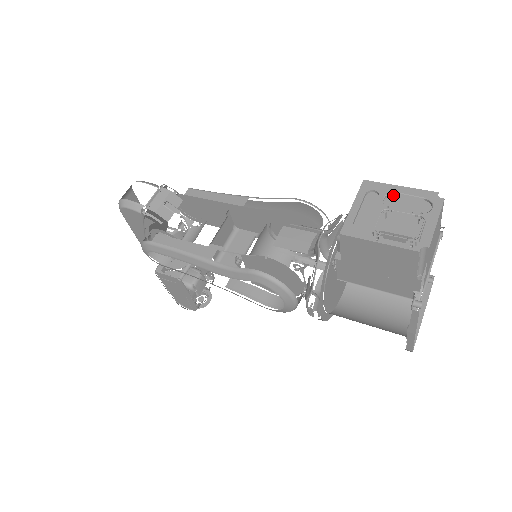
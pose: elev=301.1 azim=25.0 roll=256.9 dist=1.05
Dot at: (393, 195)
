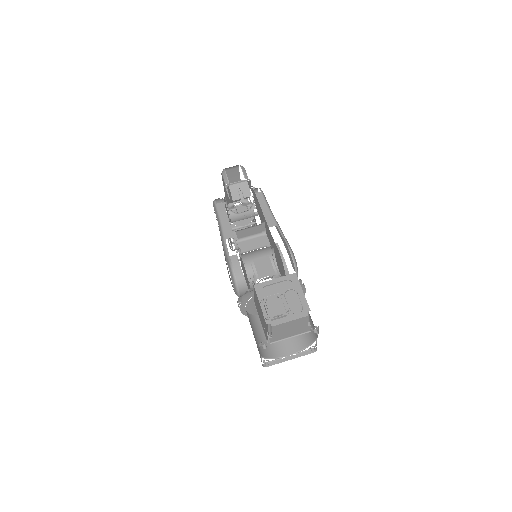
Dot at: (296, 292)
